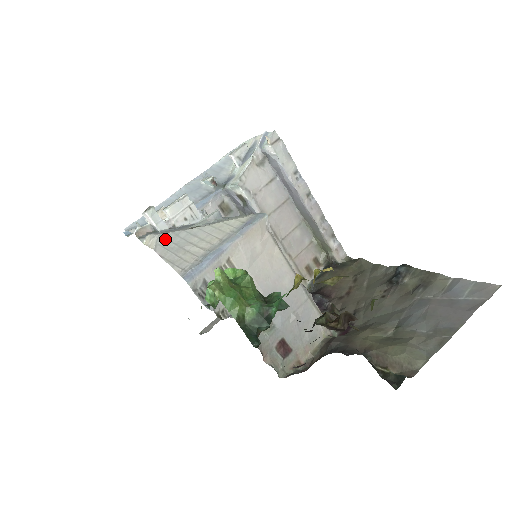
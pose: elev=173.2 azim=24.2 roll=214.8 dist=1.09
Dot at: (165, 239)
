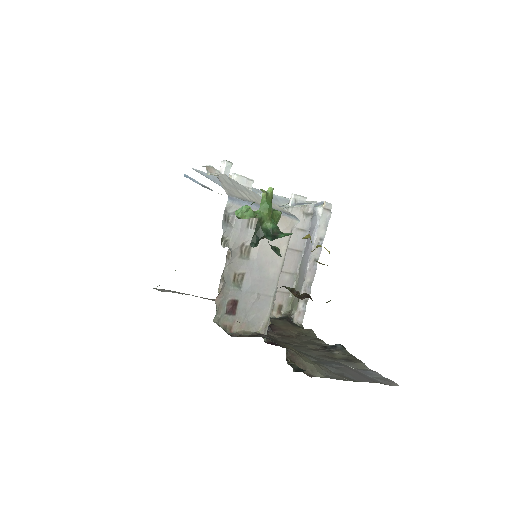
Dot at: (229, 178)
